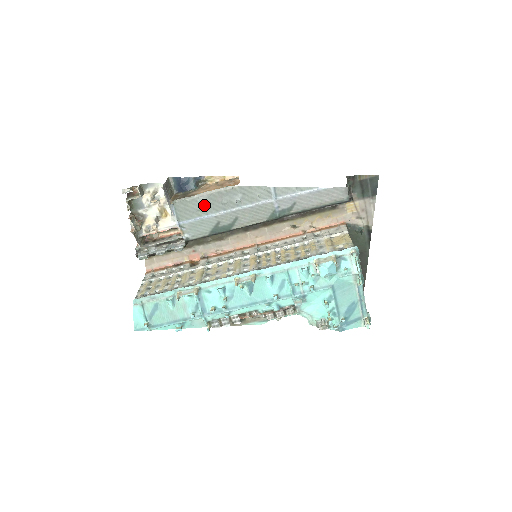
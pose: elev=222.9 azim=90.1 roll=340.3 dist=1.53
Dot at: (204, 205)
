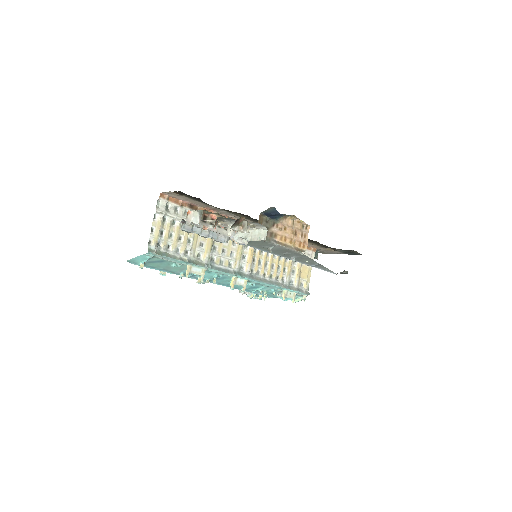
Dot at: (273, 248)
